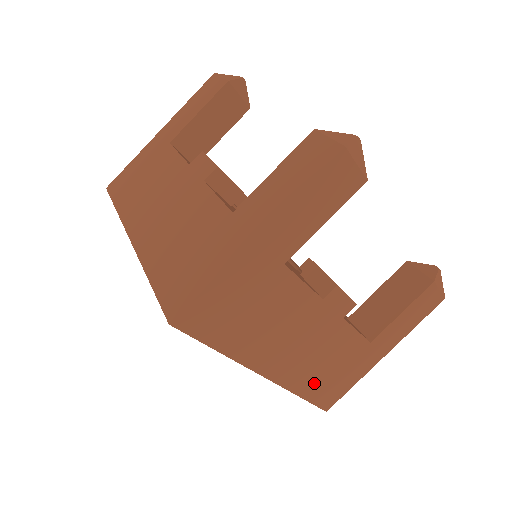
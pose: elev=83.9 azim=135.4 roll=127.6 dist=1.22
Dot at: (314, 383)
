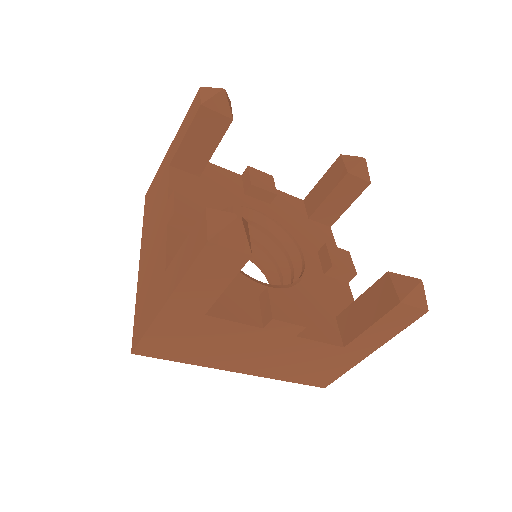
Dot at: occluded
